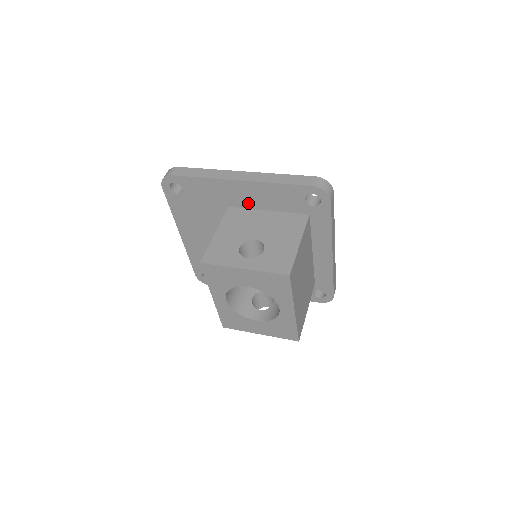
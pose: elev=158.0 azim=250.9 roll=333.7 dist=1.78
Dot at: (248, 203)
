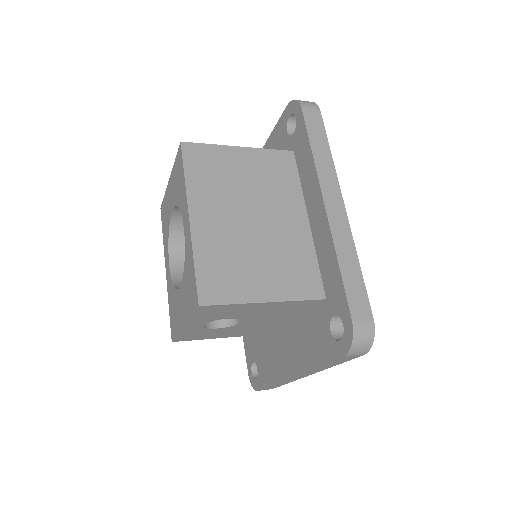
Dot at: occluded
